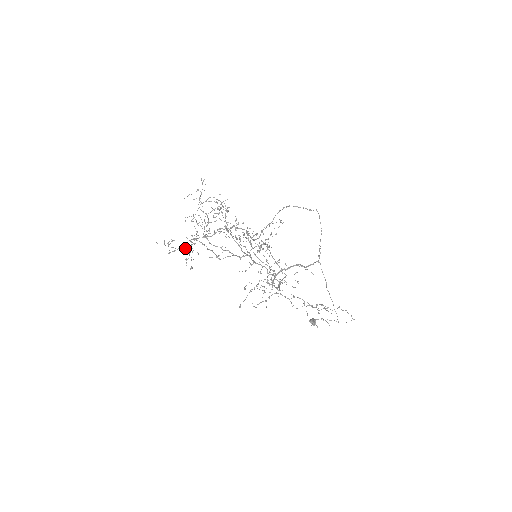
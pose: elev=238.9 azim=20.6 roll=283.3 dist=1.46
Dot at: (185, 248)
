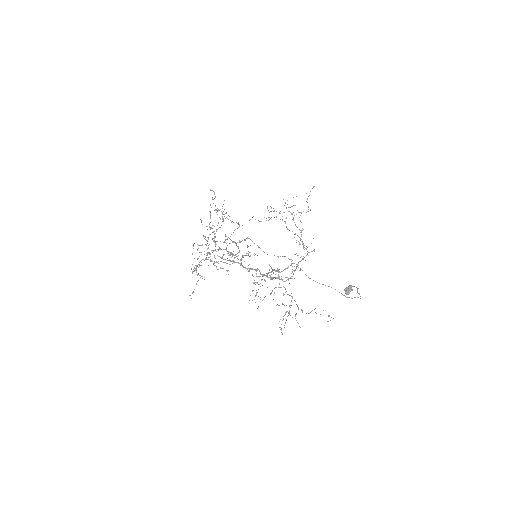
Dot at: occluded
